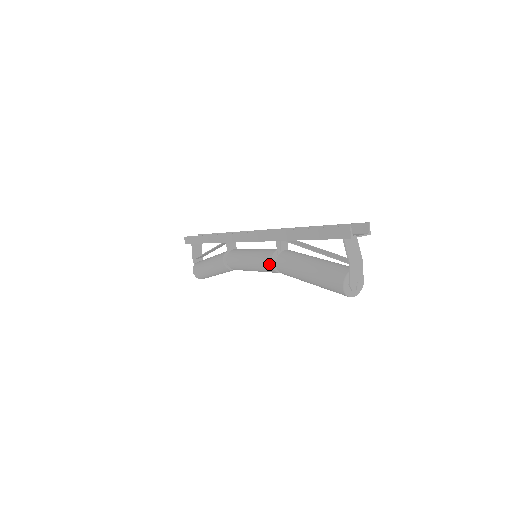
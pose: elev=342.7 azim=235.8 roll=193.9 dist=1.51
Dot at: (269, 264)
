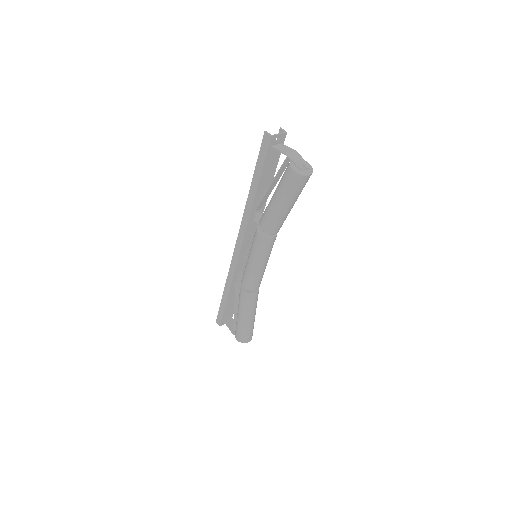
Dot at: (259, 237)
